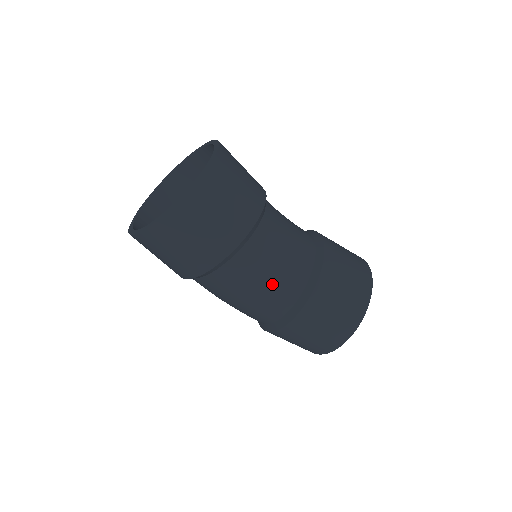
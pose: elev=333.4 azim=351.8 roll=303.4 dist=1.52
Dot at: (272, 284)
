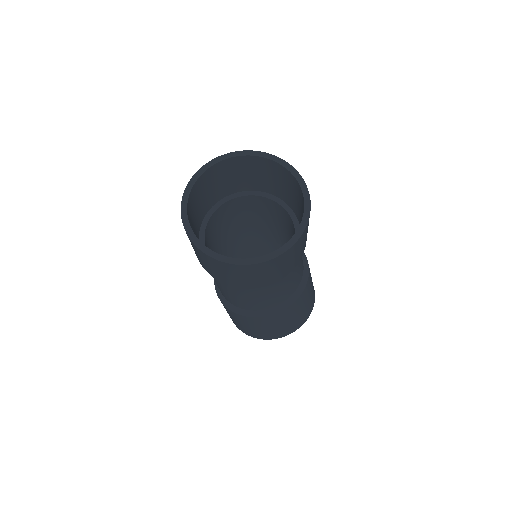
Dot at: (223, 290)
